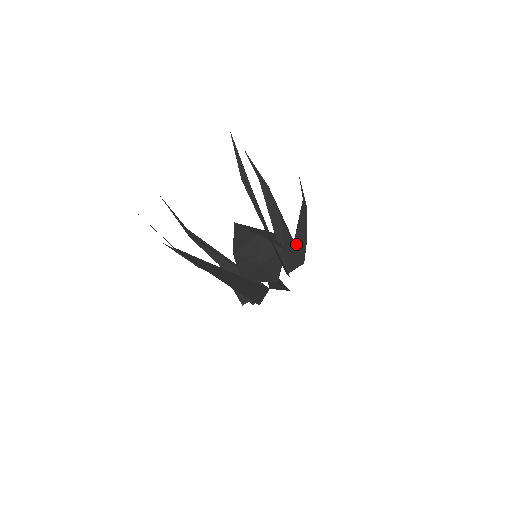
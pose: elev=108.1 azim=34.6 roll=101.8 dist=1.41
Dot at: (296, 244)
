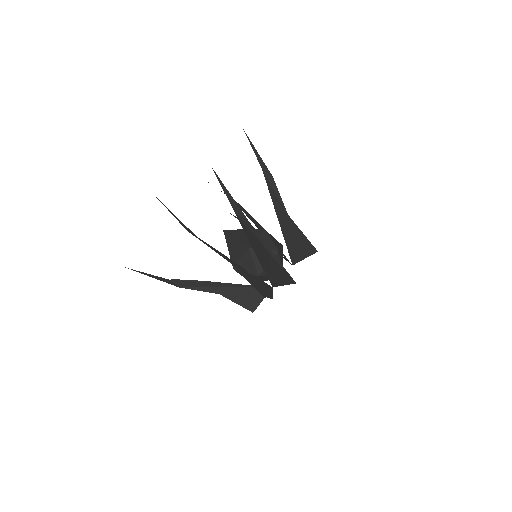
Dot at: occluded
